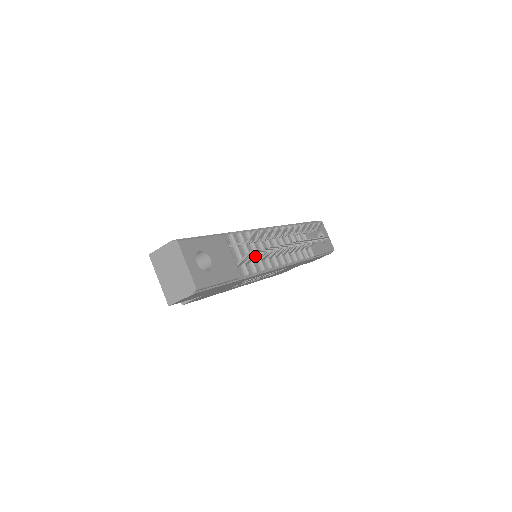
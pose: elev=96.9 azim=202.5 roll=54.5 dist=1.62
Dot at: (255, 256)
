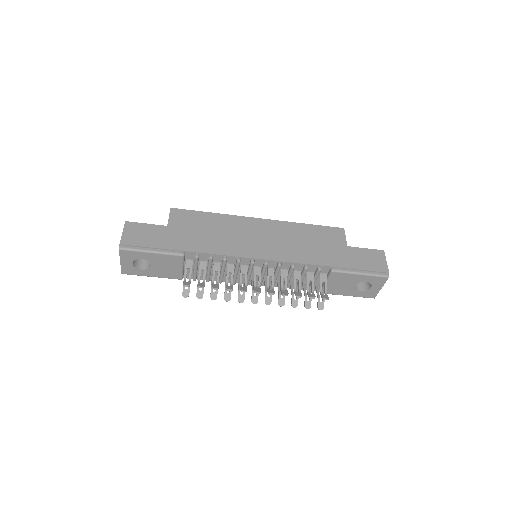
Dot at: occluded
